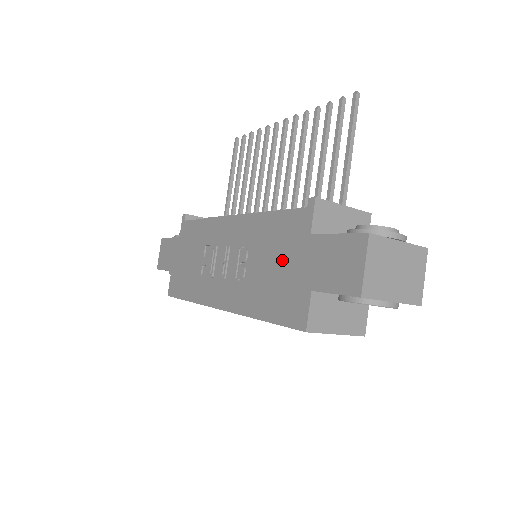
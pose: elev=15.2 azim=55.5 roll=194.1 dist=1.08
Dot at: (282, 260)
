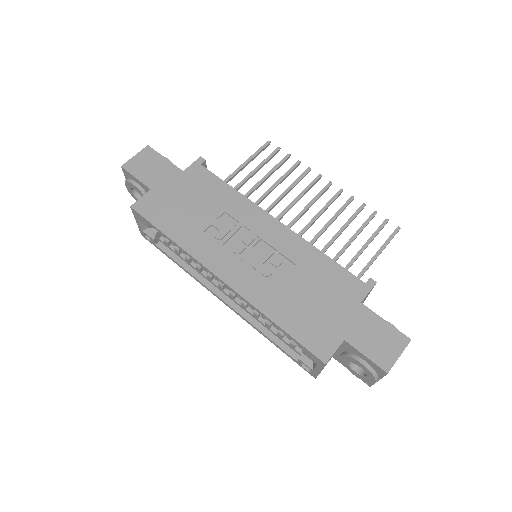
Dot at: (324, 298)
